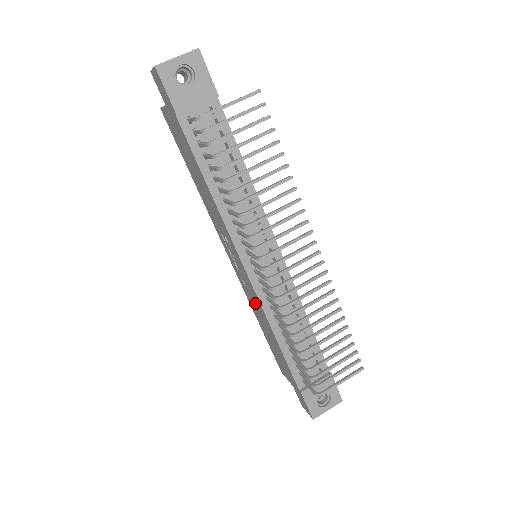
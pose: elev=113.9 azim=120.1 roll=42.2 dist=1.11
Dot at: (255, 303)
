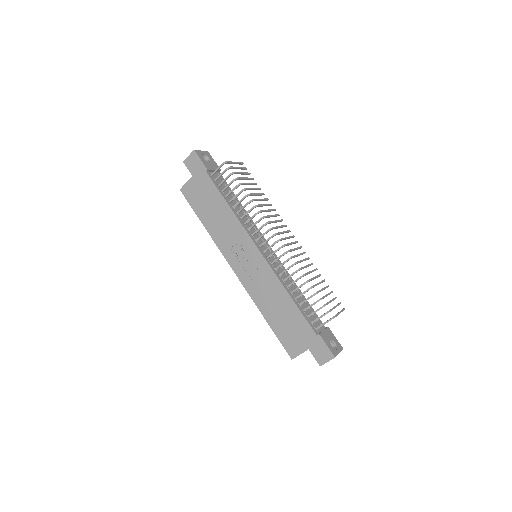
Dot at: (265, 285)
